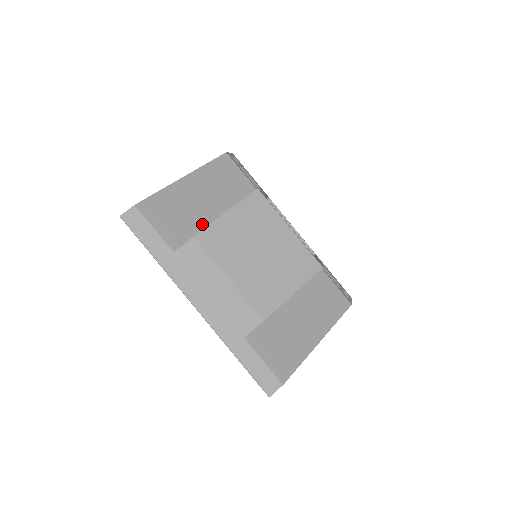
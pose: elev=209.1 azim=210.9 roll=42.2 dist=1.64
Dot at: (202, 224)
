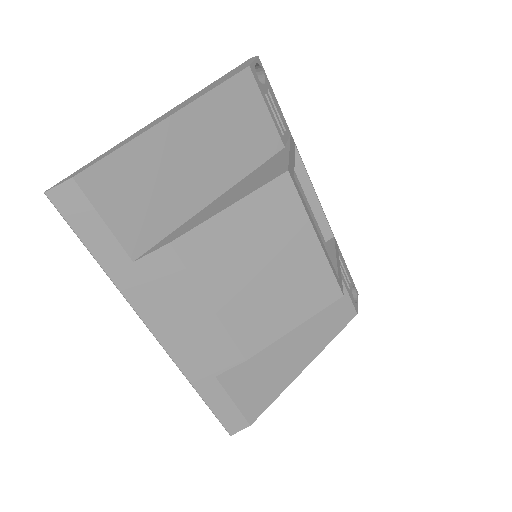
Dot at: (186, 209)
